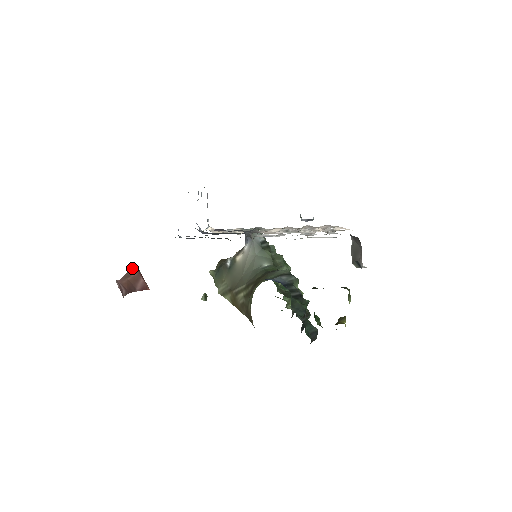
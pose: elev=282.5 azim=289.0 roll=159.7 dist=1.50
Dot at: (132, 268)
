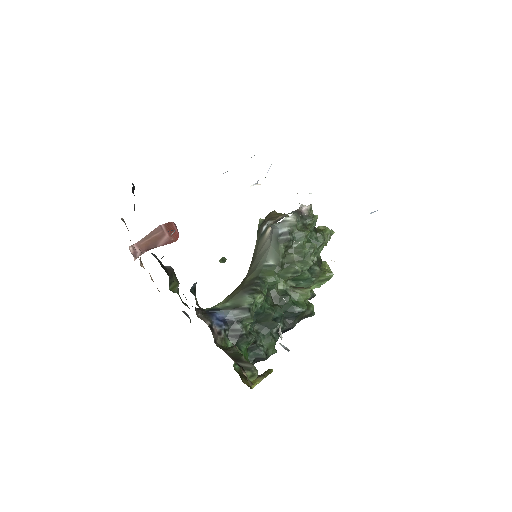
Dot at: (155, 228)
